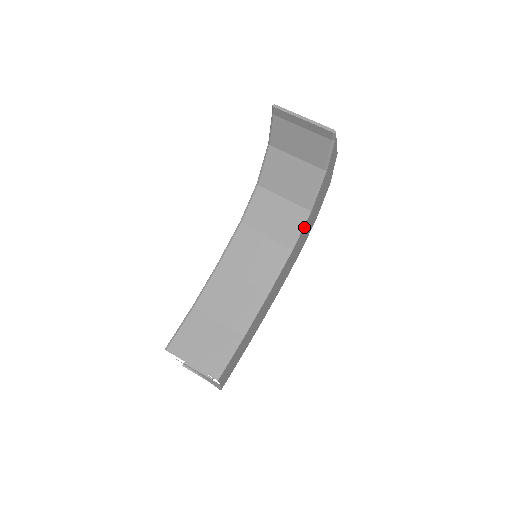
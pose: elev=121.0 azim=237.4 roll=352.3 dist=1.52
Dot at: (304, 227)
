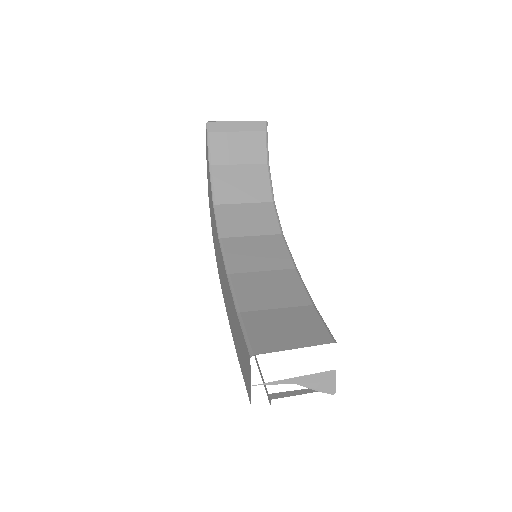
Dot at: (277, 217)
